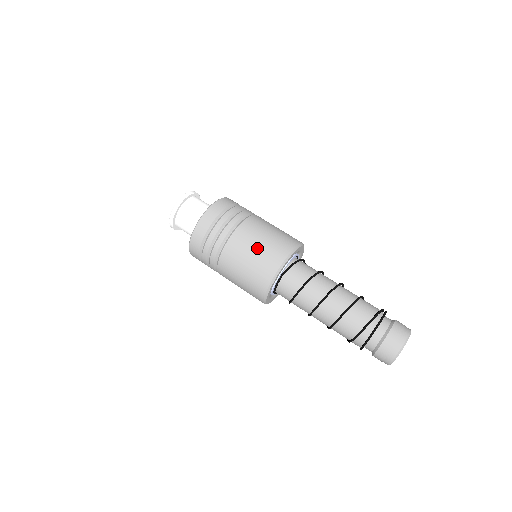
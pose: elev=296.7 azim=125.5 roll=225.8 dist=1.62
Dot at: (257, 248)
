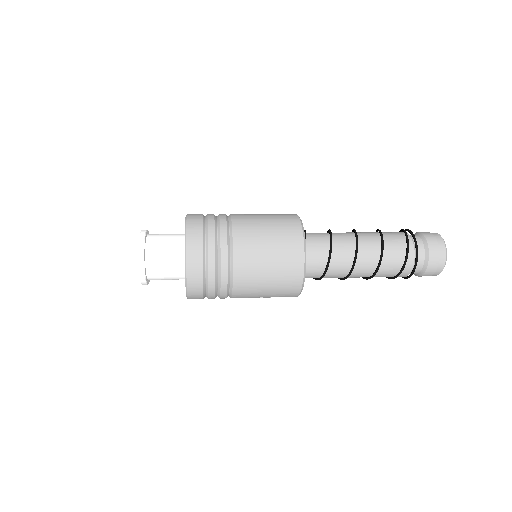
Dot at: (268, 235)
